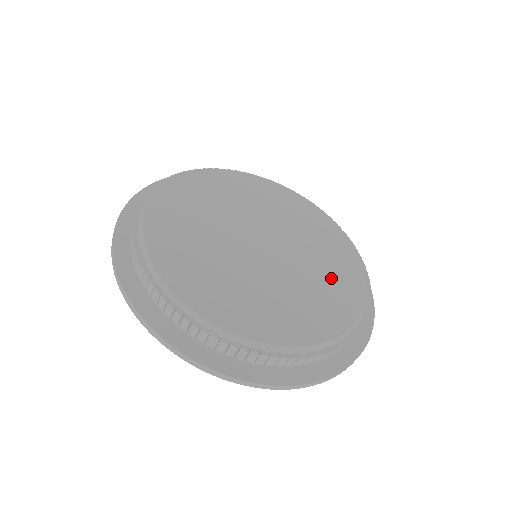
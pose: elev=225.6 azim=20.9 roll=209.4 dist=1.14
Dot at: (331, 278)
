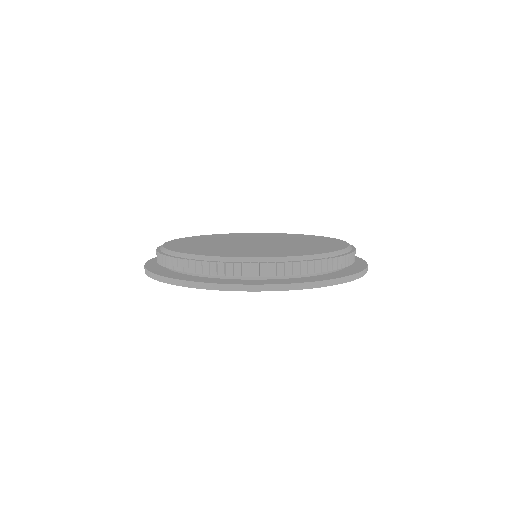
Dot at: (305, 239)
